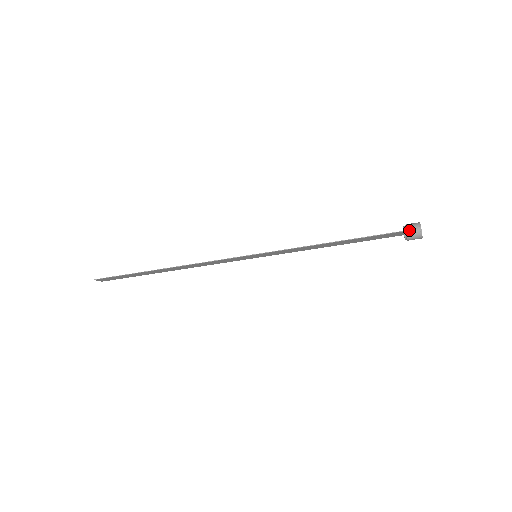
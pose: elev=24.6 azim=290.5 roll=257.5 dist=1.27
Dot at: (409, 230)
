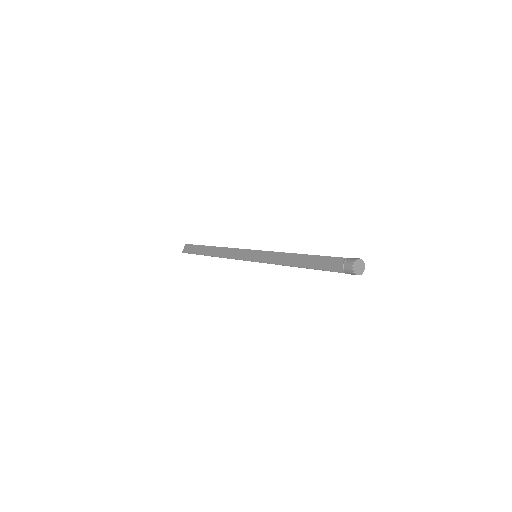
Dot at: occluded
